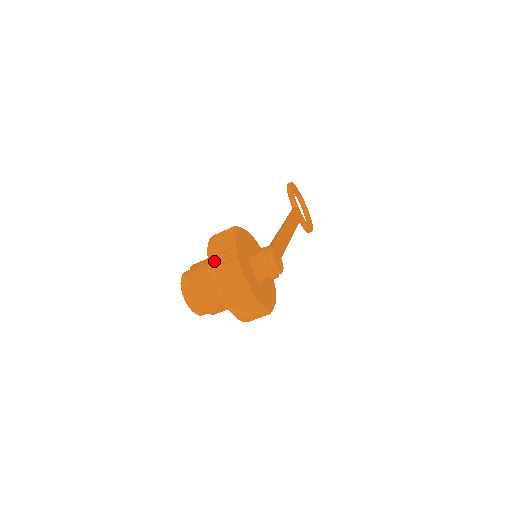
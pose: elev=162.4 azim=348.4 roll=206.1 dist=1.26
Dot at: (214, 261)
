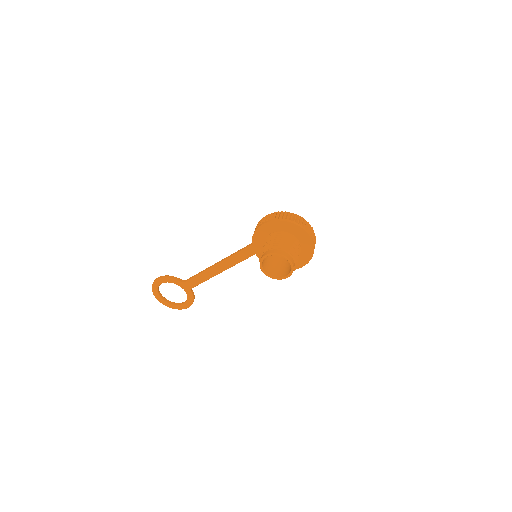
Dot at: (290, 220)
